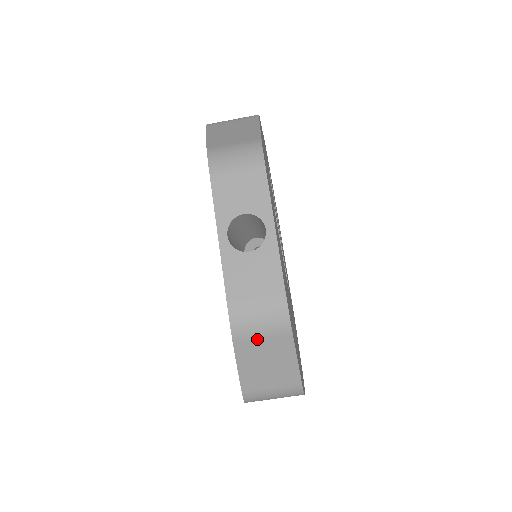
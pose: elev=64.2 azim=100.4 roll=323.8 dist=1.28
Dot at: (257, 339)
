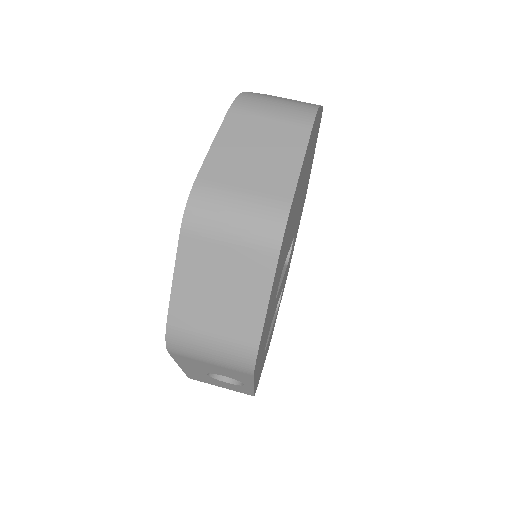
Dot at: occluded
